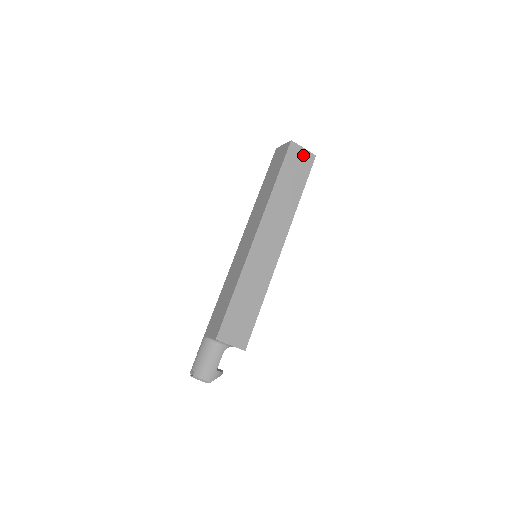
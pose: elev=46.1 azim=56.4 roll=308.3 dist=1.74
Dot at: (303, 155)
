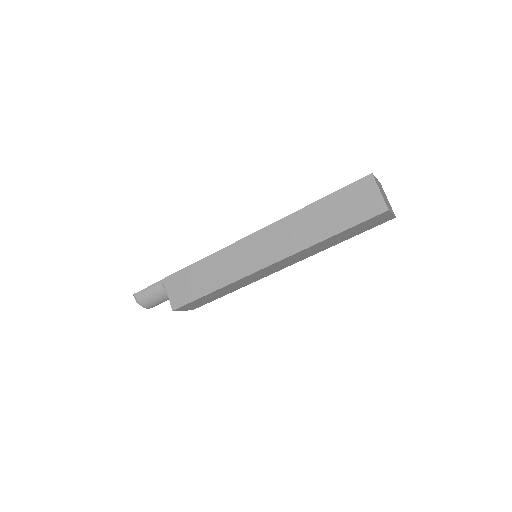
Dot at: (384, 218)
